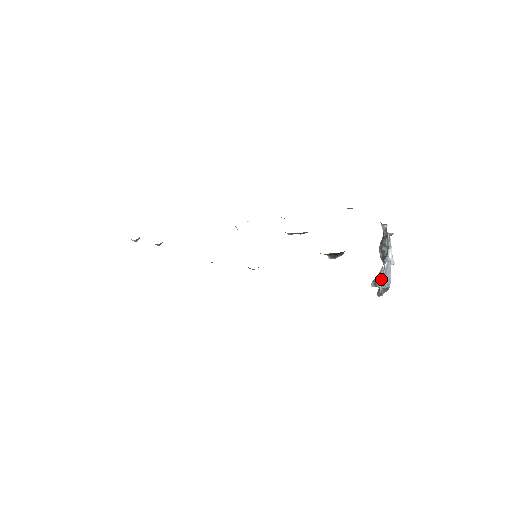
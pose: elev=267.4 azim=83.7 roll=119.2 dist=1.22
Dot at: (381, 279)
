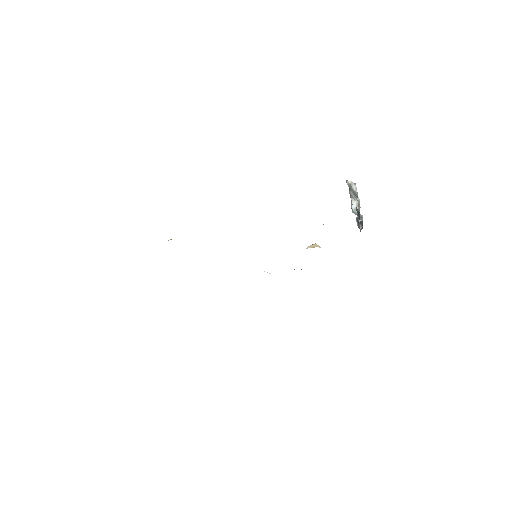
Dot at: occluded
